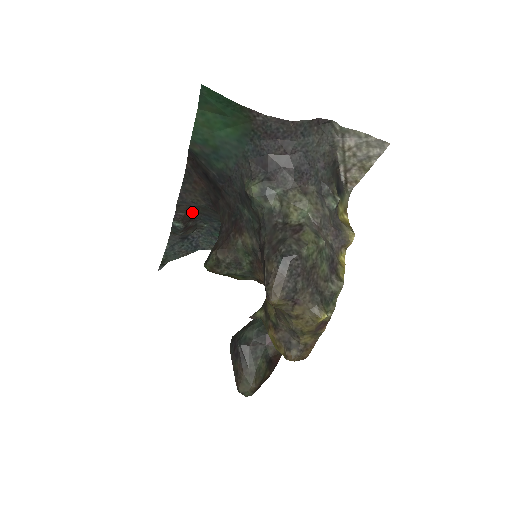
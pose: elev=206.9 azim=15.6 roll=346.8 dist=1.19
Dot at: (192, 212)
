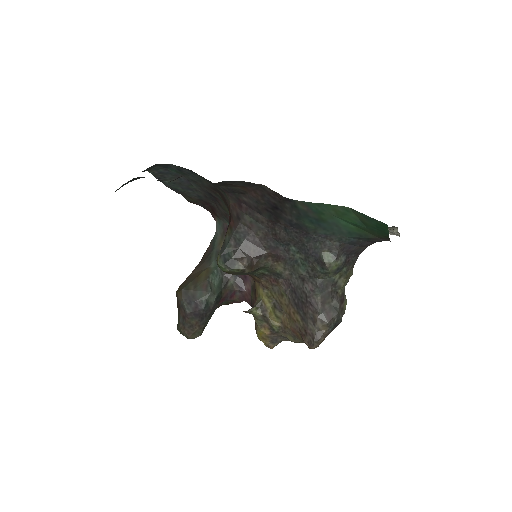
Dot at: occluded
